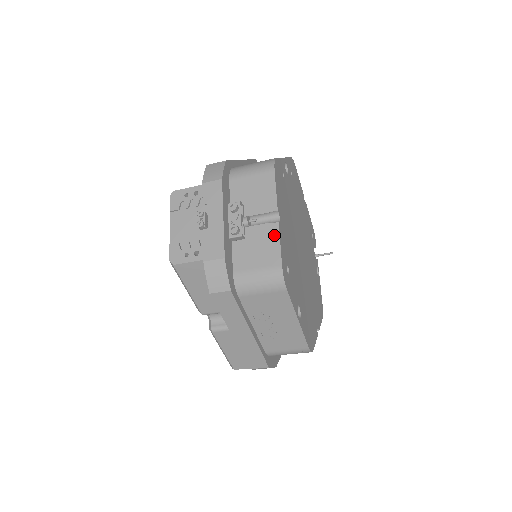
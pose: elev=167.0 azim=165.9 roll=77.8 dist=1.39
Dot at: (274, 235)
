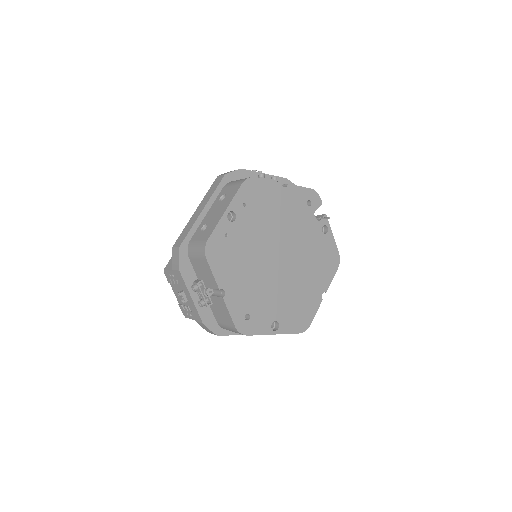
Dot at: (224, 306)
